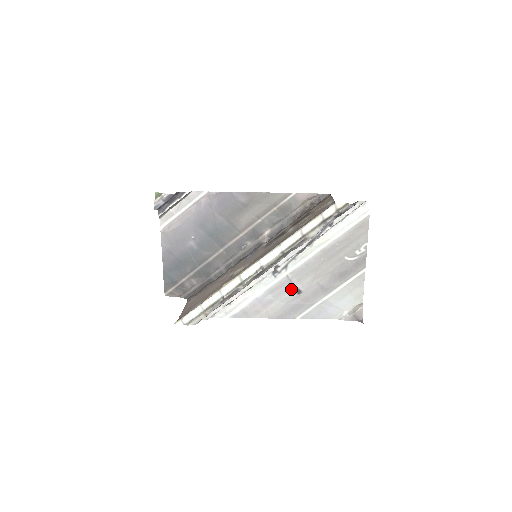
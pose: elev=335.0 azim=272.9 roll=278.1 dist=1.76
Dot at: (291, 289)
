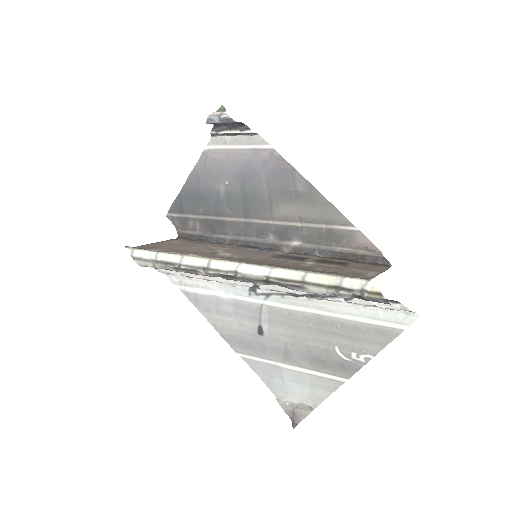
Dot at: (255, 322)
